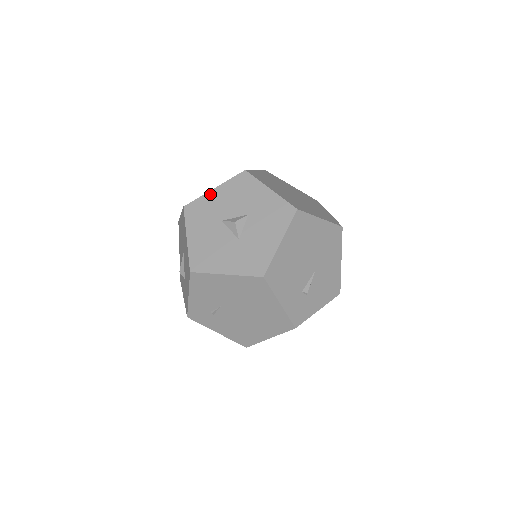
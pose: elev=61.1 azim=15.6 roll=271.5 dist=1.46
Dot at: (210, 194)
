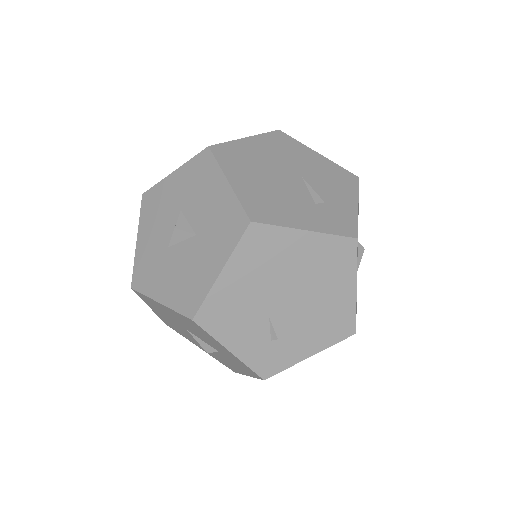
Dot at: (138, 248)
